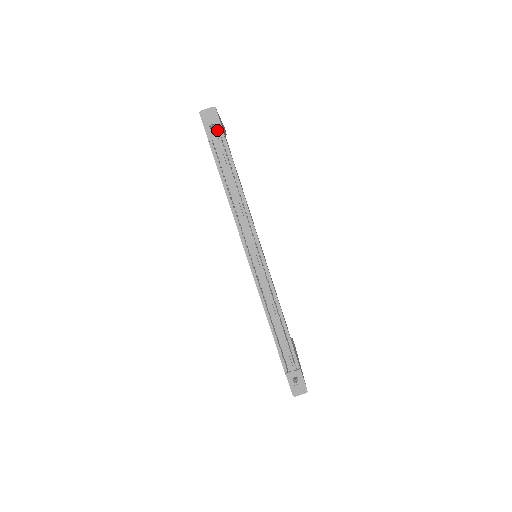
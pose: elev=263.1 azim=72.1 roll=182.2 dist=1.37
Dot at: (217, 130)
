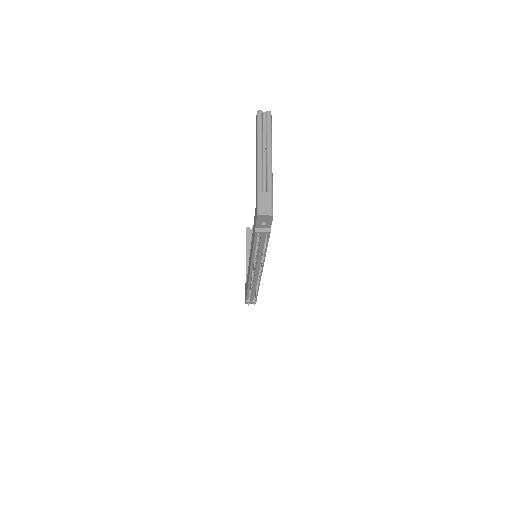
Dot at: (266, 225)
